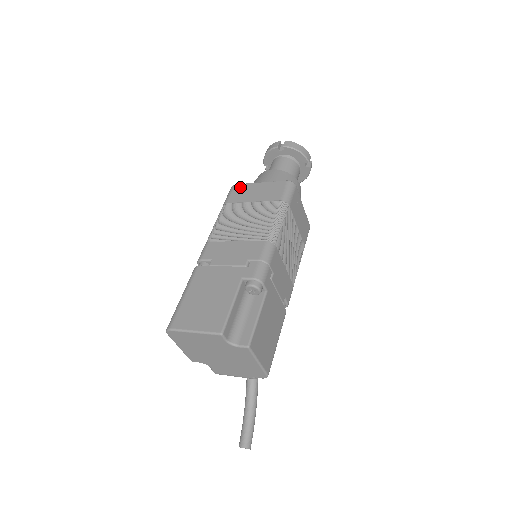
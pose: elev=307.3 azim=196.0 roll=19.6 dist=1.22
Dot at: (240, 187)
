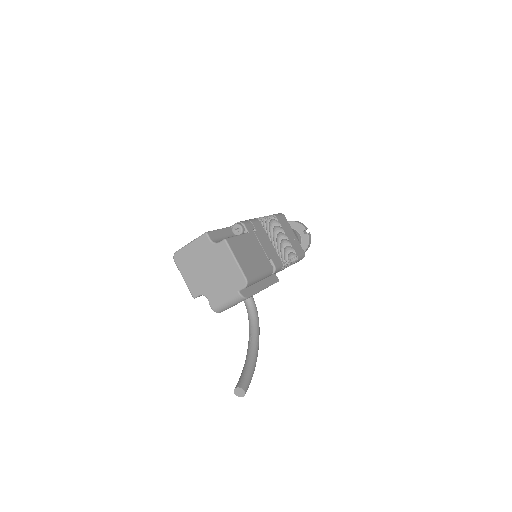
Dot at: occluded
